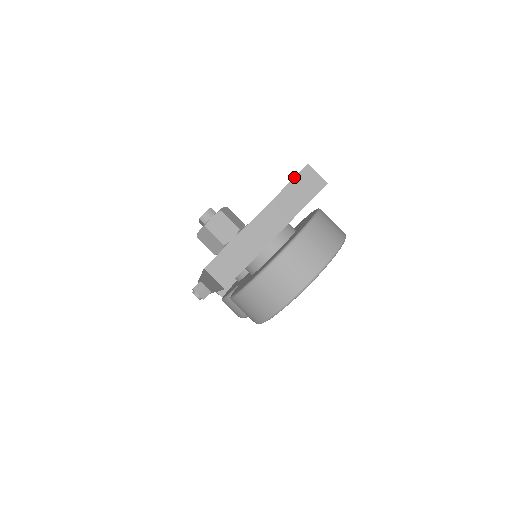
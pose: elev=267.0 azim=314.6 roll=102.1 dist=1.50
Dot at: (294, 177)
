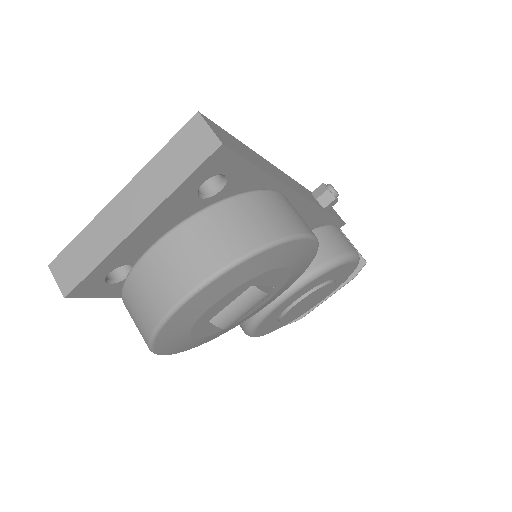
Dot at: (174, 135)
